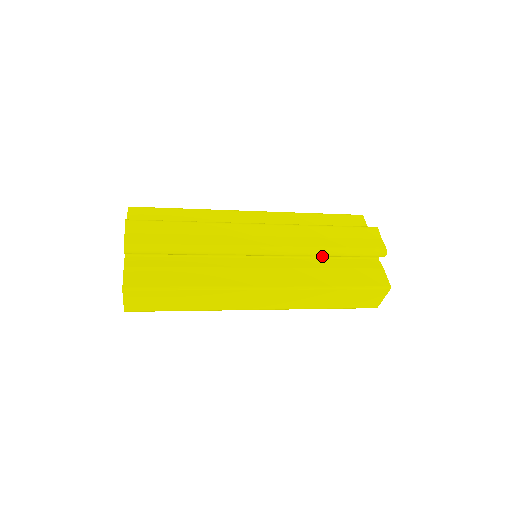
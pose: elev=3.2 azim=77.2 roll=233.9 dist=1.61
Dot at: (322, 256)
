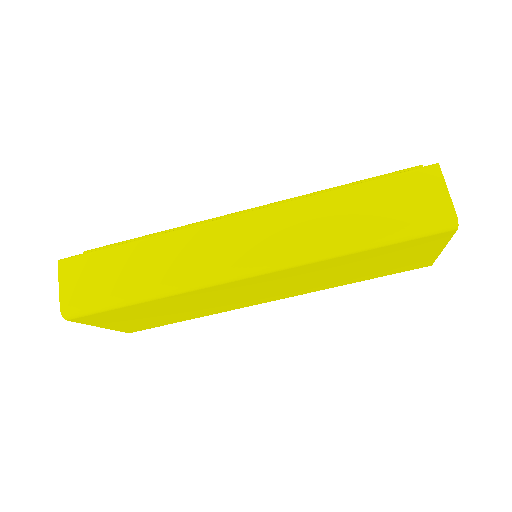
Dot at: occluded
